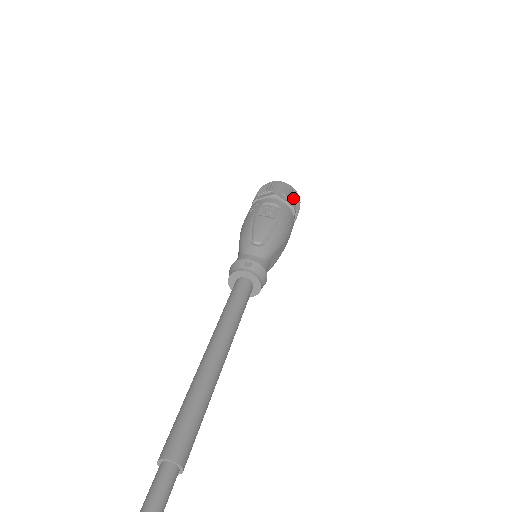
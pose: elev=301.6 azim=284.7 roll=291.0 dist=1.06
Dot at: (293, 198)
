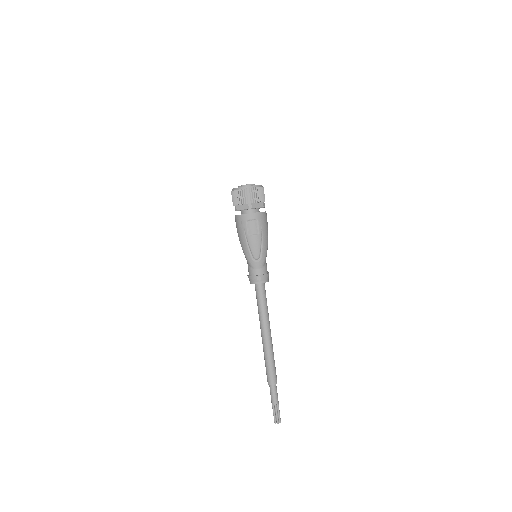
Dot at: (260, 197)
